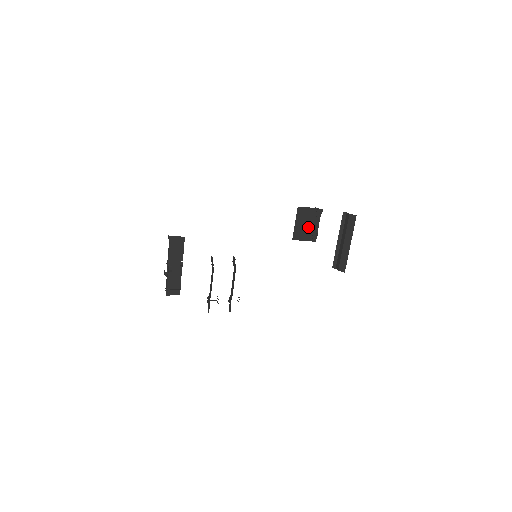
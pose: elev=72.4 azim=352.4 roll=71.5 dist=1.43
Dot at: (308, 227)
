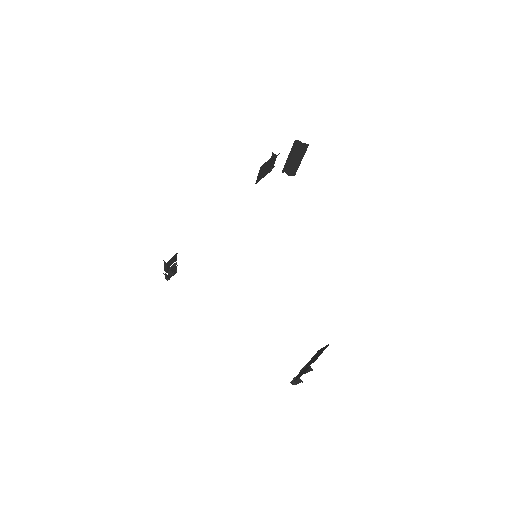
Dot at: (267, 169)
